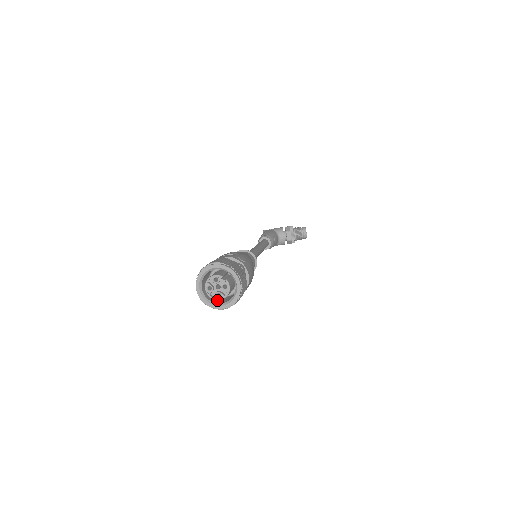
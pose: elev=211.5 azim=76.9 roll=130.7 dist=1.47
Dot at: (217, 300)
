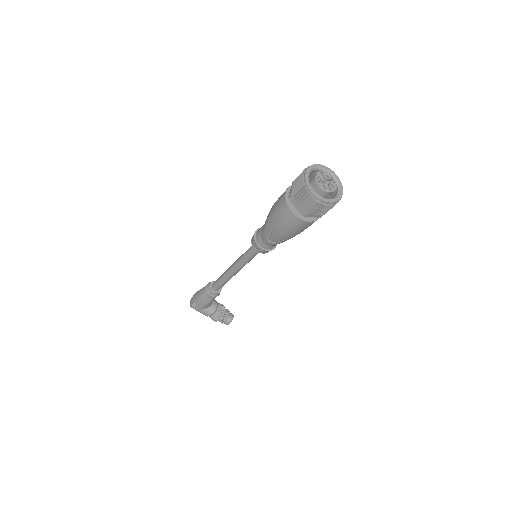
Dot at: occluded
